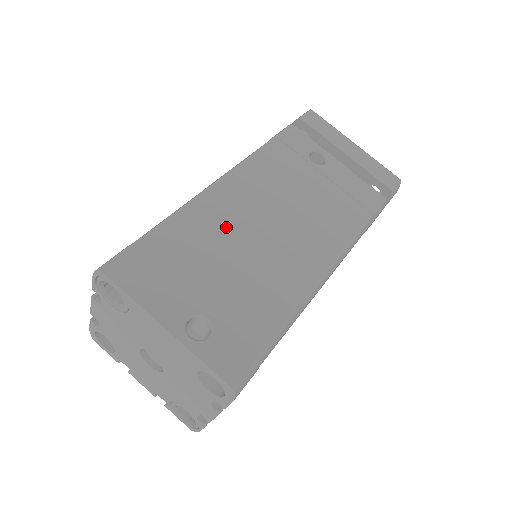
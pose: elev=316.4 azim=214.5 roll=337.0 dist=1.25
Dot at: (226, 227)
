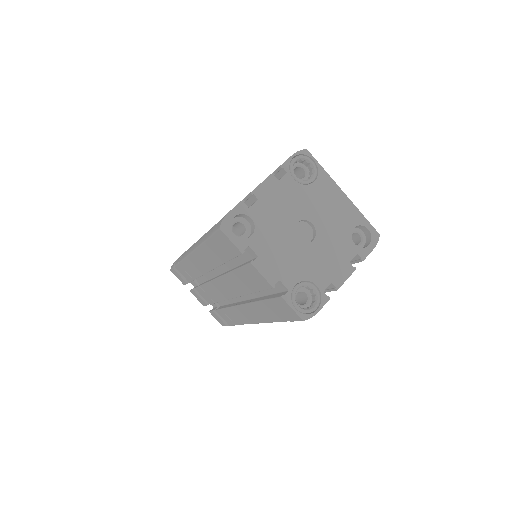
Dot at: occluded
